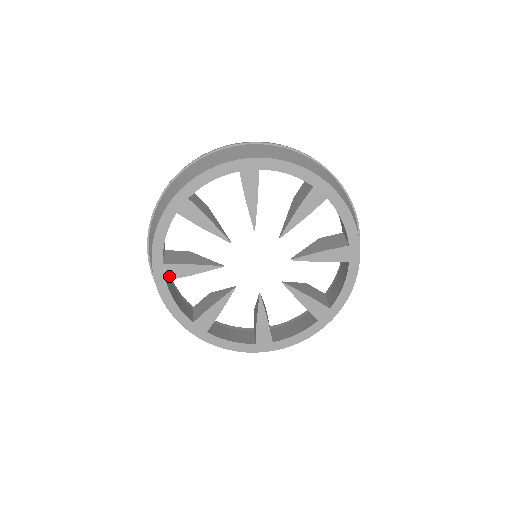
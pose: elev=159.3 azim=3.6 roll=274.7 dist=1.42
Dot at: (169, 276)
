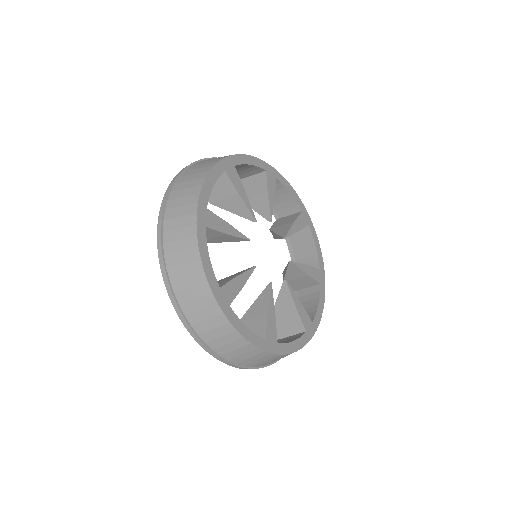
Dot at: (229, 299)
